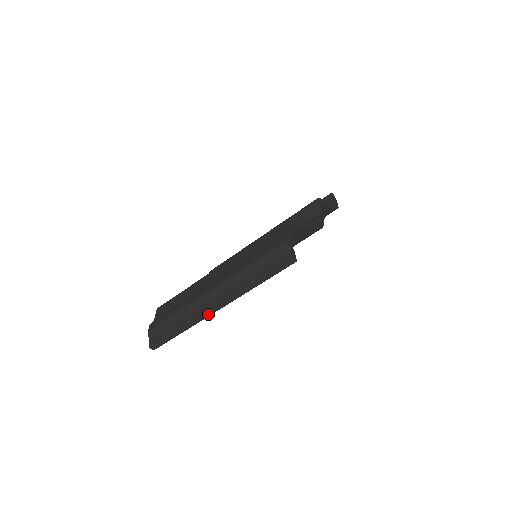
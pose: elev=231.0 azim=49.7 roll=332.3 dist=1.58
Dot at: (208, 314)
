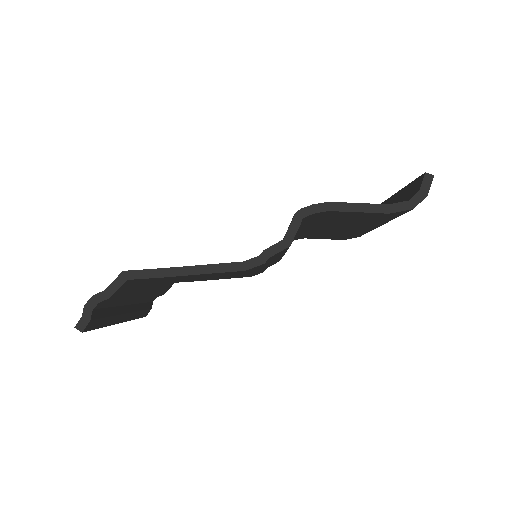
Dot at: occluded
